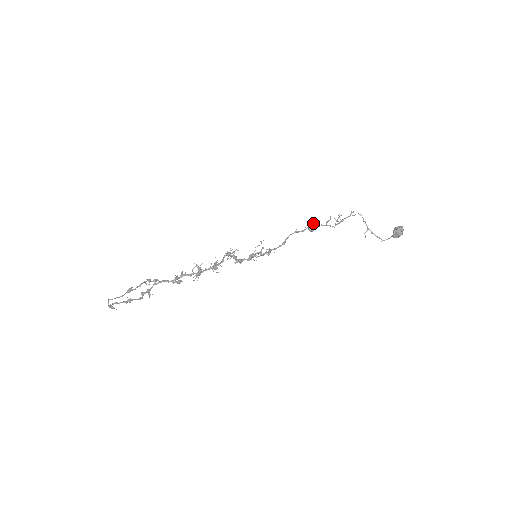
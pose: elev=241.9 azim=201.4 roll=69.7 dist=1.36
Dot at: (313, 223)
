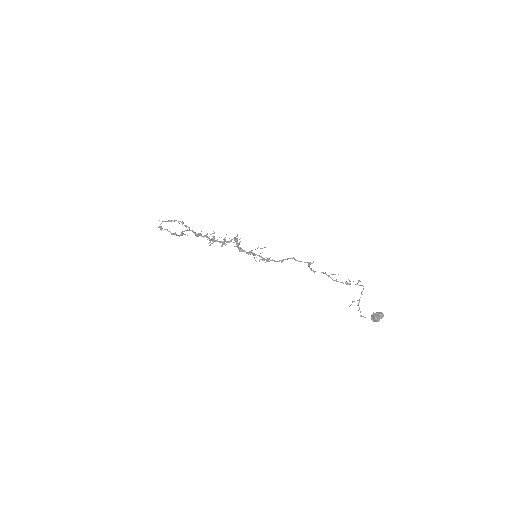
Dot at: (313, 262)
